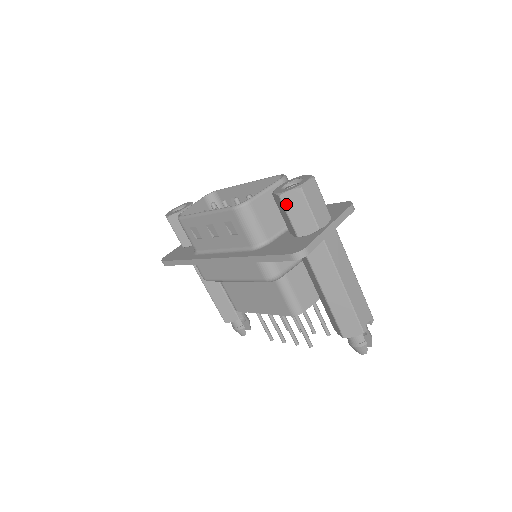
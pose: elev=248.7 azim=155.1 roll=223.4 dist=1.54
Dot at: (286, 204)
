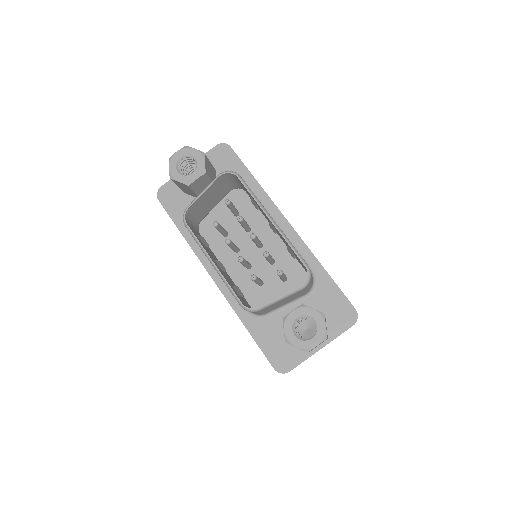
Dot at: occluded
